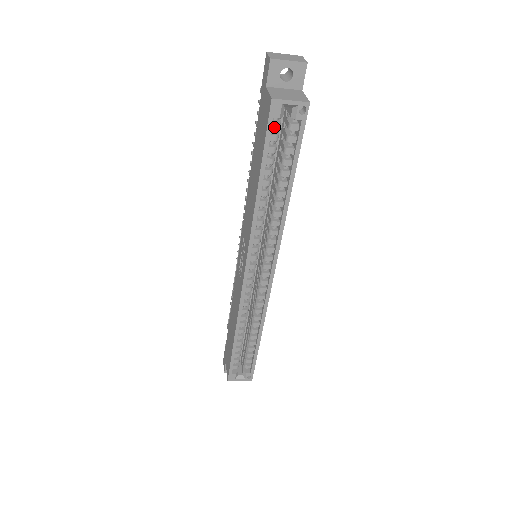
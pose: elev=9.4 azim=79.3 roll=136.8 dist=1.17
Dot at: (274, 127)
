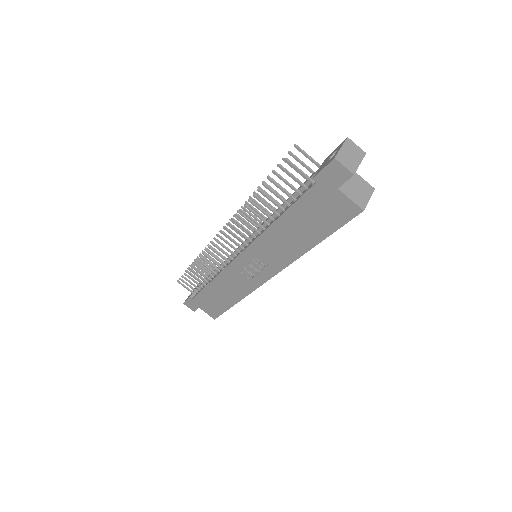
Dot at: occluded
